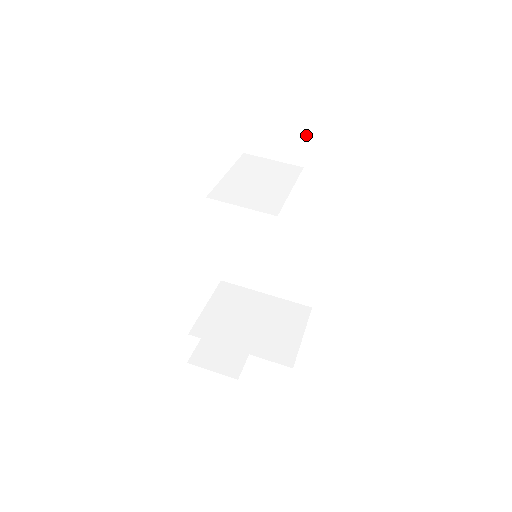
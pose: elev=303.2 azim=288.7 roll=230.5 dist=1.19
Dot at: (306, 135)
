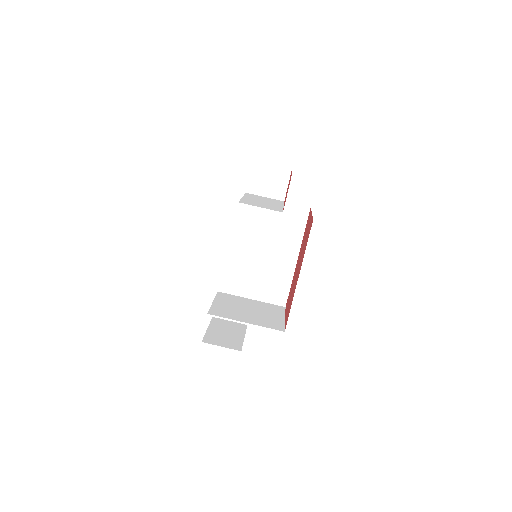
Dot at: (287, 181)
